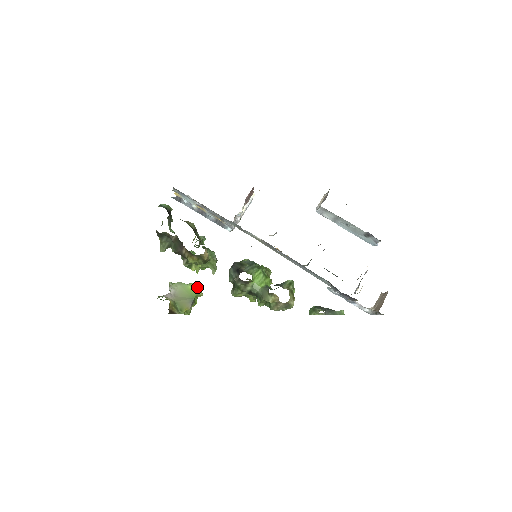
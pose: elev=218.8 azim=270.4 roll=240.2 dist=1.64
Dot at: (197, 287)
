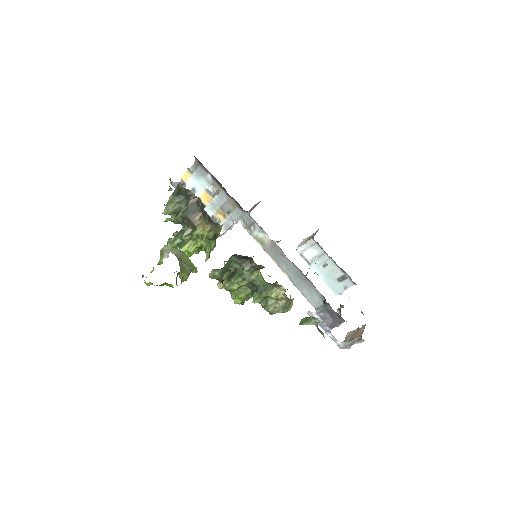
Dot at: occluded
